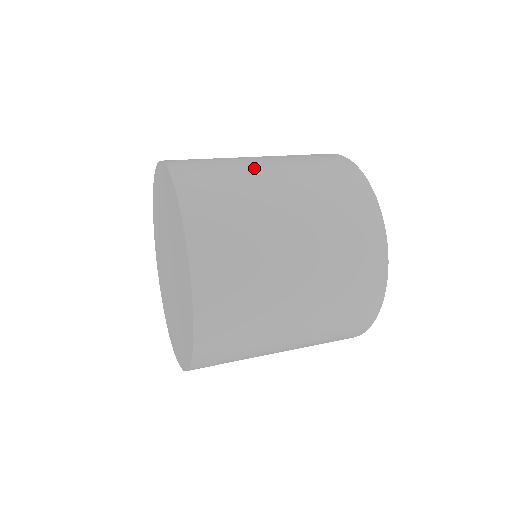
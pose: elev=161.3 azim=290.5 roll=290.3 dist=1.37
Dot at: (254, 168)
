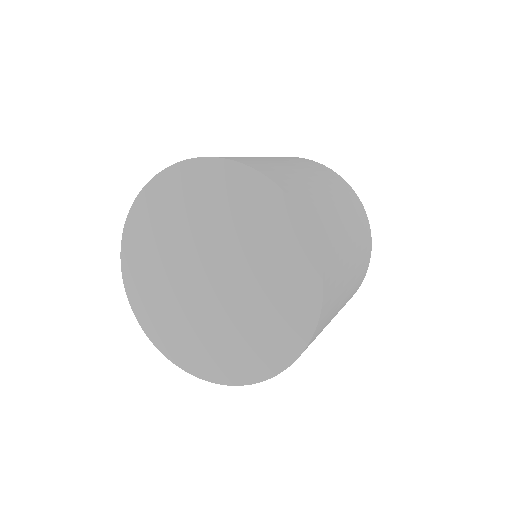
Dot at: occluded
